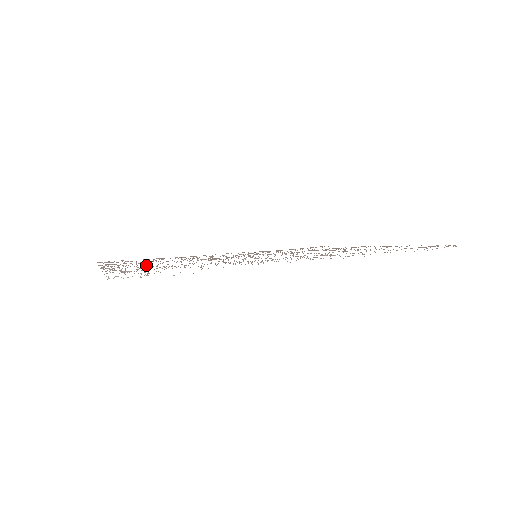
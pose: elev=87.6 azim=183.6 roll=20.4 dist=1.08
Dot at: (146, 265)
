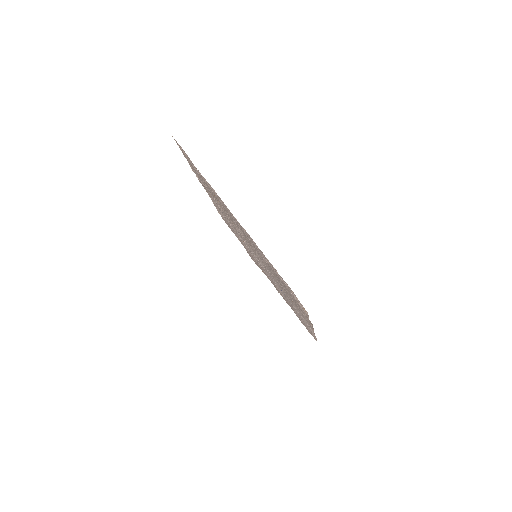
Dot at: occluded
